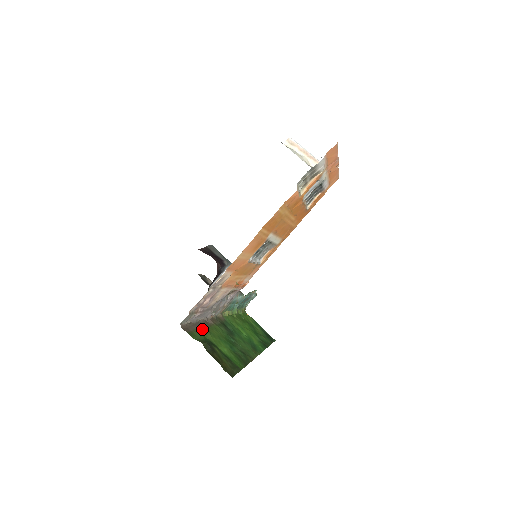
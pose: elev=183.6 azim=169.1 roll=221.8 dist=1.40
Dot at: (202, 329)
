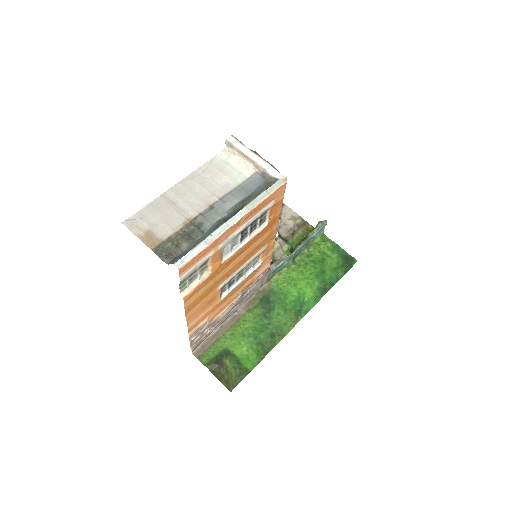
Dot at: (222, 337)
